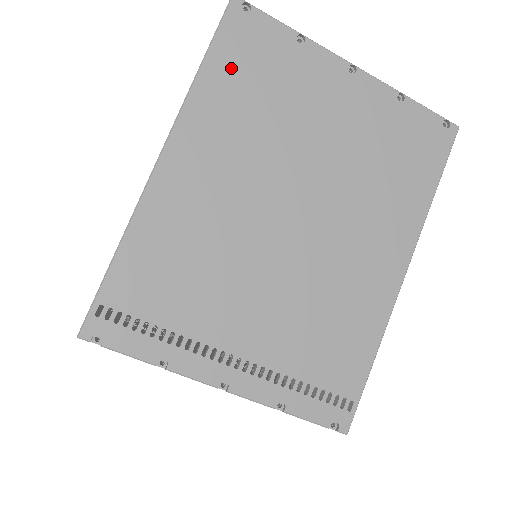
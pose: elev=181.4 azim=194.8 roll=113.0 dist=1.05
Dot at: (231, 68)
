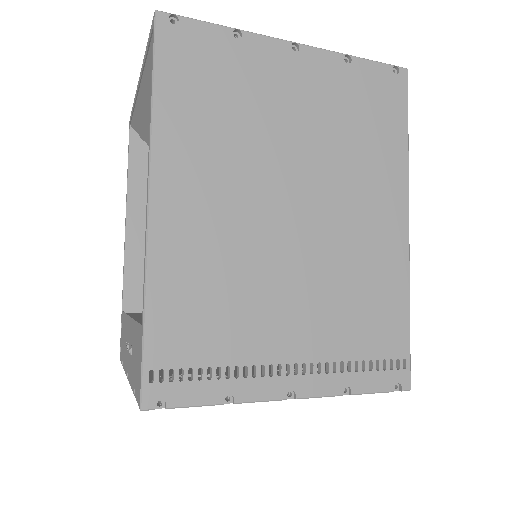
Dot at: (183, 88)
